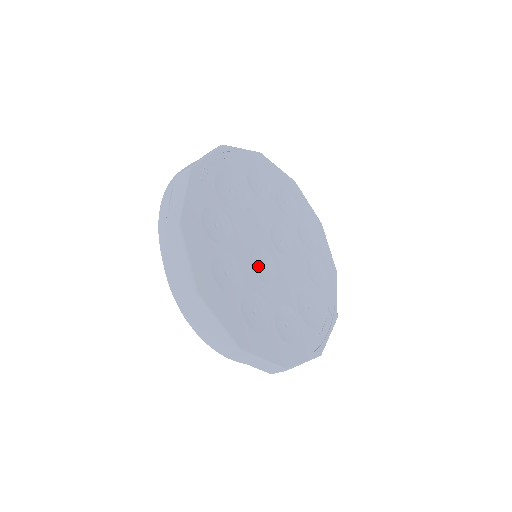
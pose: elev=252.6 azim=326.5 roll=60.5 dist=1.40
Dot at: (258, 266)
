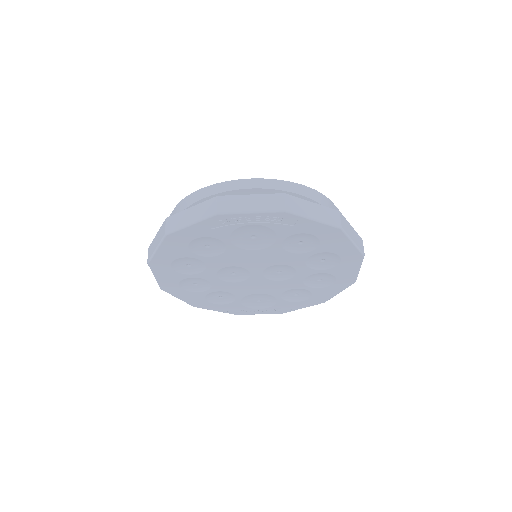
Dot at: (228, 273)
